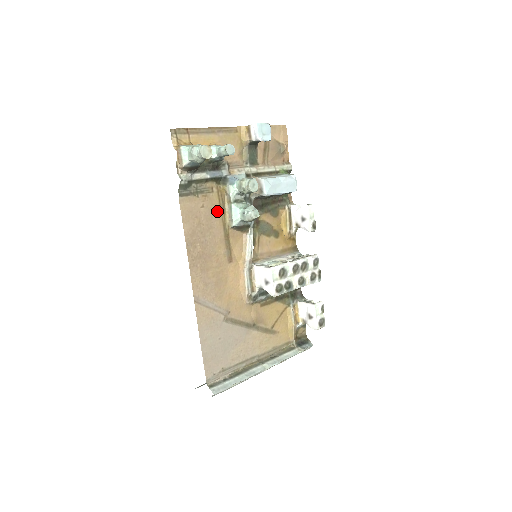
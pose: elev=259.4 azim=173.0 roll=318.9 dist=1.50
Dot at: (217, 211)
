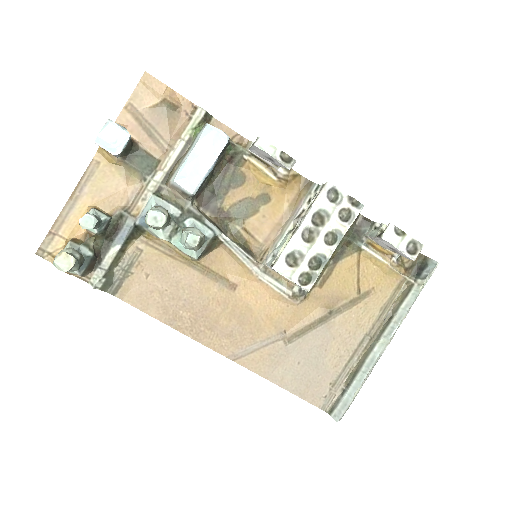
Dot at: (167, 261)
